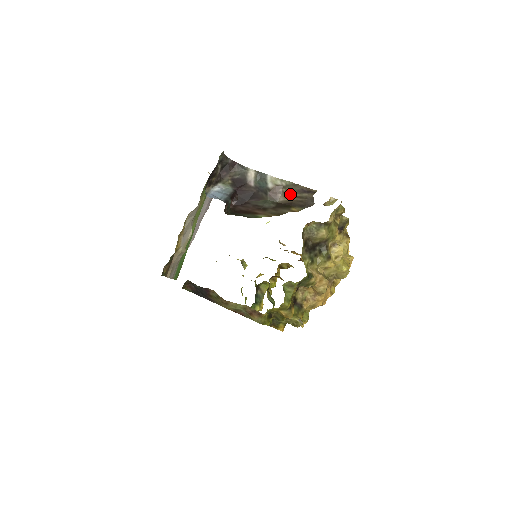
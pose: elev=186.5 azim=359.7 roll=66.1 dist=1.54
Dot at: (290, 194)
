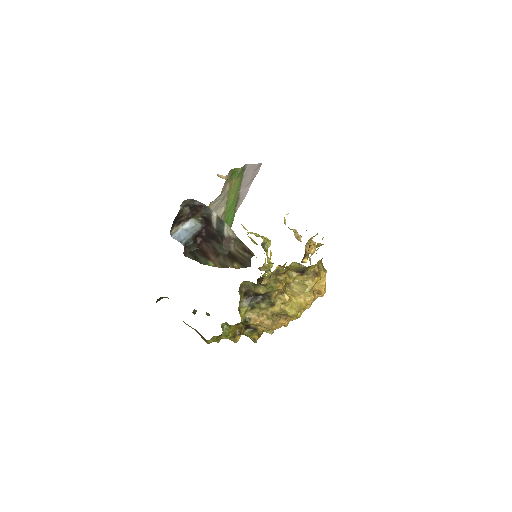
Dot at: (237, 248)
